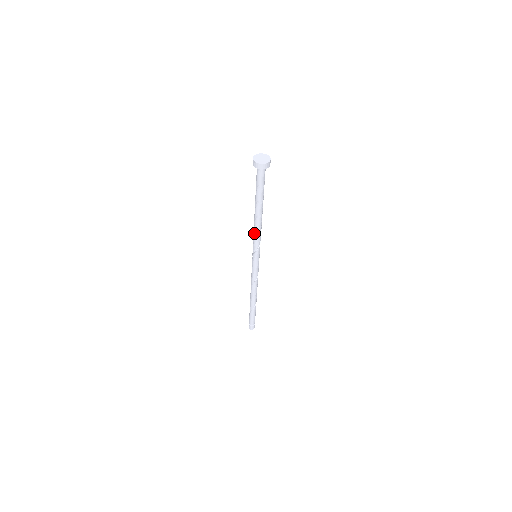
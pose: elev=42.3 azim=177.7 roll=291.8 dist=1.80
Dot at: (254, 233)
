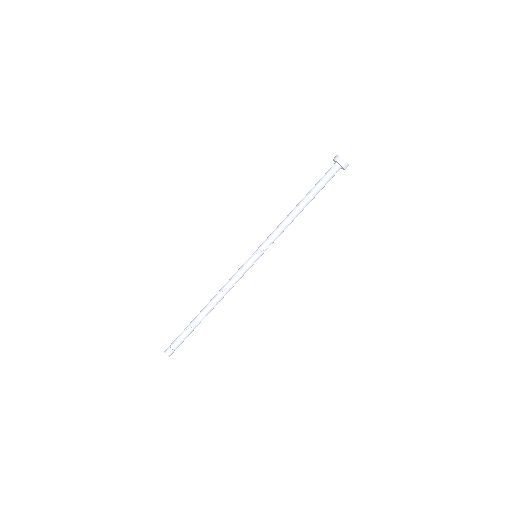
Dot at: (280, 228)
